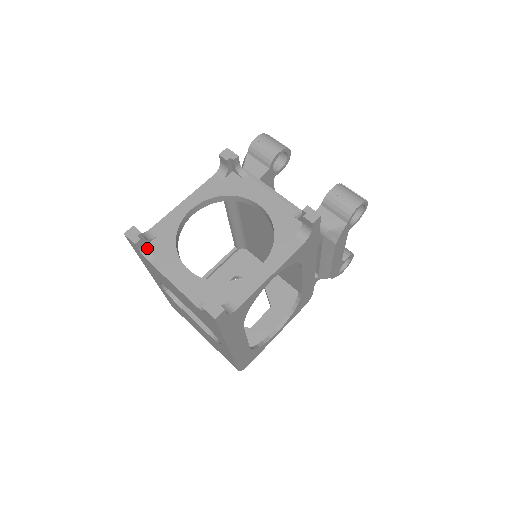
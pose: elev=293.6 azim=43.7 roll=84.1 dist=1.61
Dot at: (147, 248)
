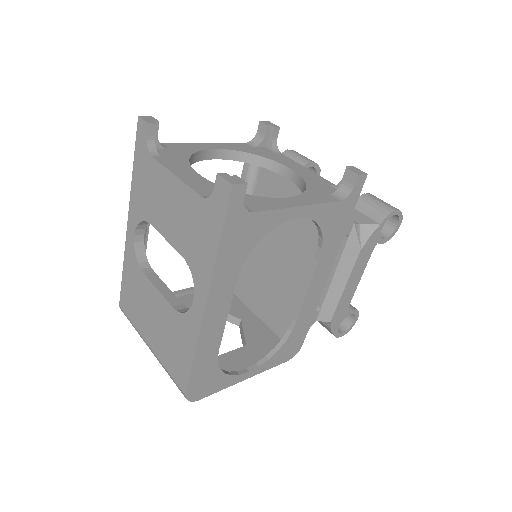
Dot at: occluded
